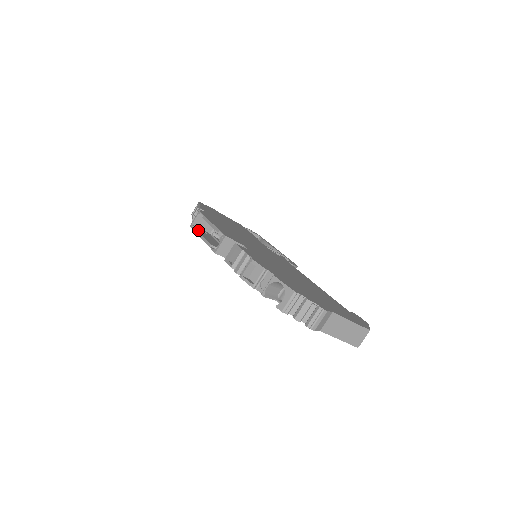
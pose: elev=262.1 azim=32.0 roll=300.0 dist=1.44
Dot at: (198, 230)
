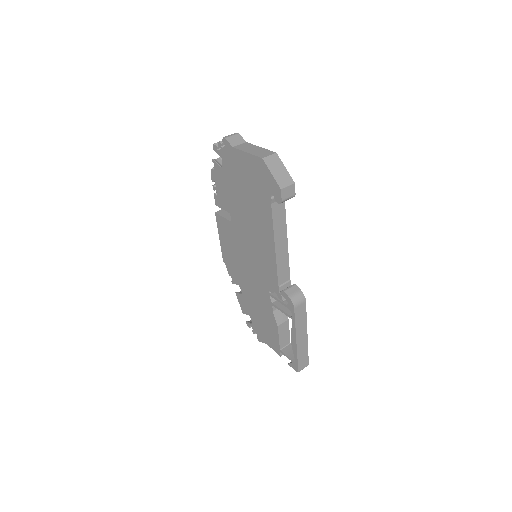
Dot at: occluded
